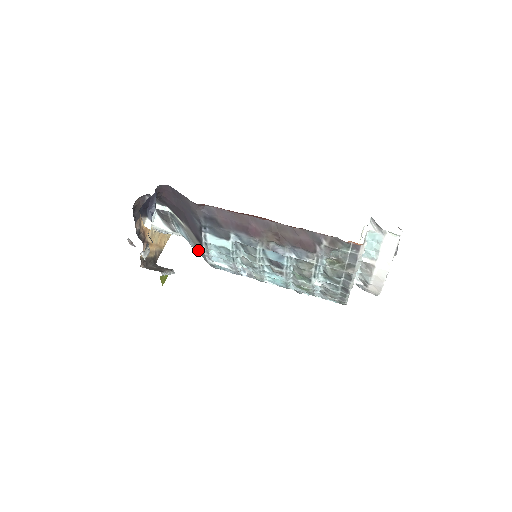
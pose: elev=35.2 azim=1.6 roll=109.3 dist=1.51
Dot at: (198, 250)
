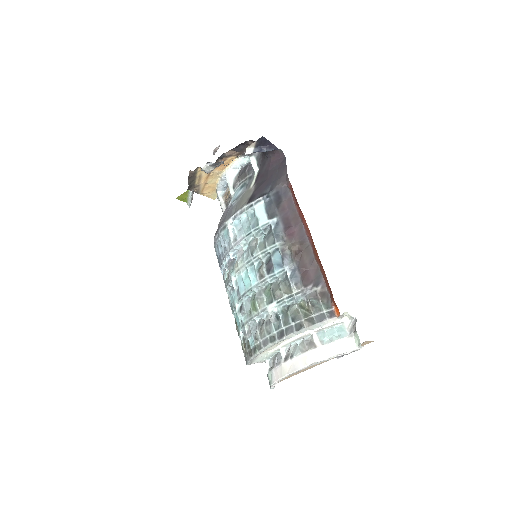
Dot at: (234, 208)
